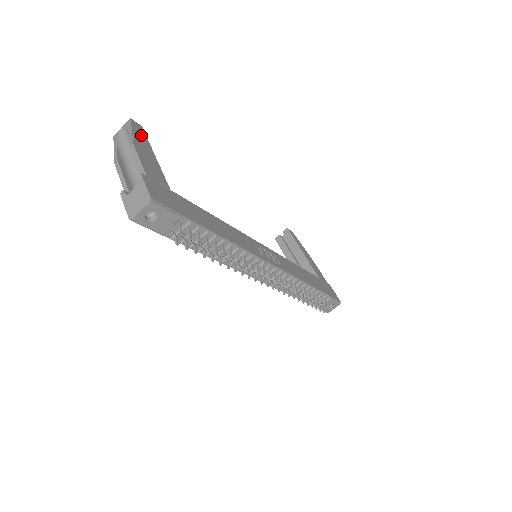
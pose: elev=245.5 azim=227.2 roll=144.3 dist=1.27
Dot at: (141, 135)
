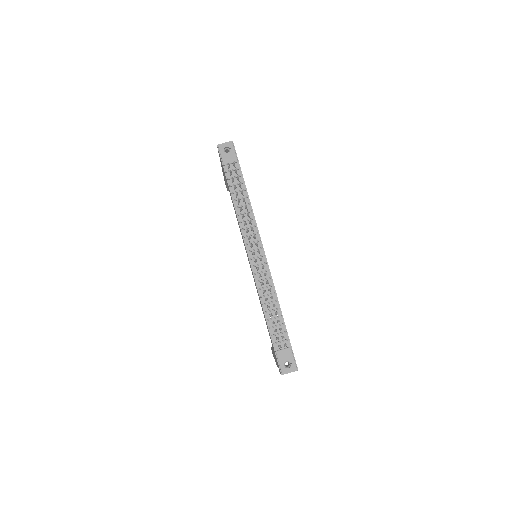
Dot at: occluded
